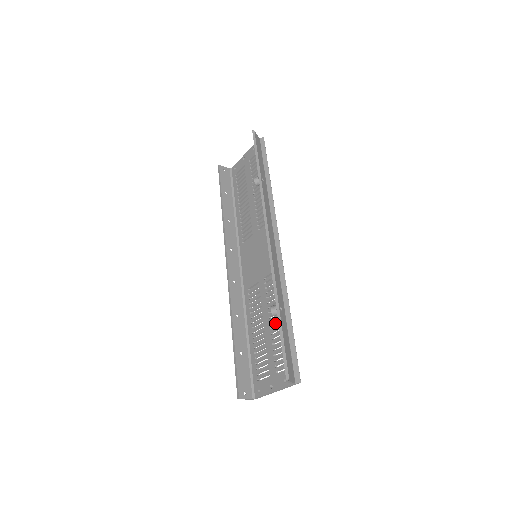
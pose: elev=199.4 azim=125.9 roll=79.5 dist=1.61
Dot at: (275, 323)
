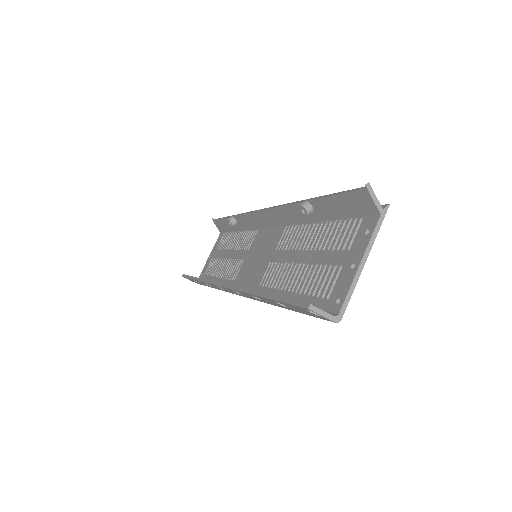
Dot at: (313, 238)
